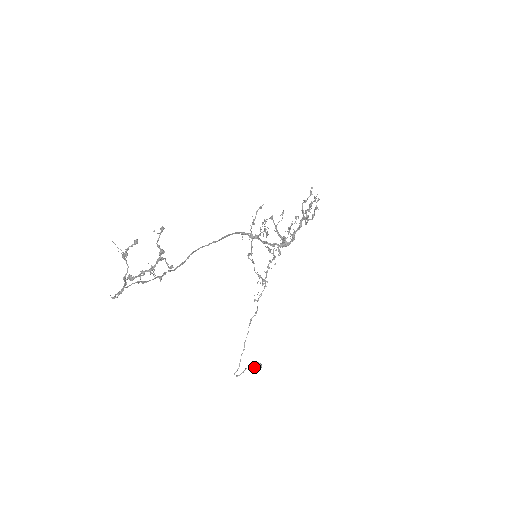
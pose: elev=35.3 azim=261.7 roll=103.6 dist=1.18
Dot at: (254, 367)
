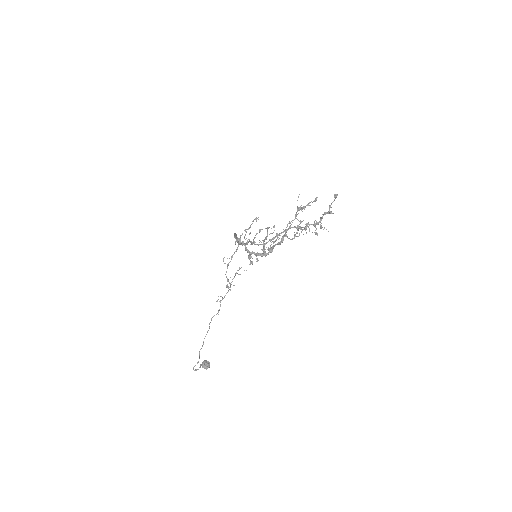
Dot at: (205, 364)
